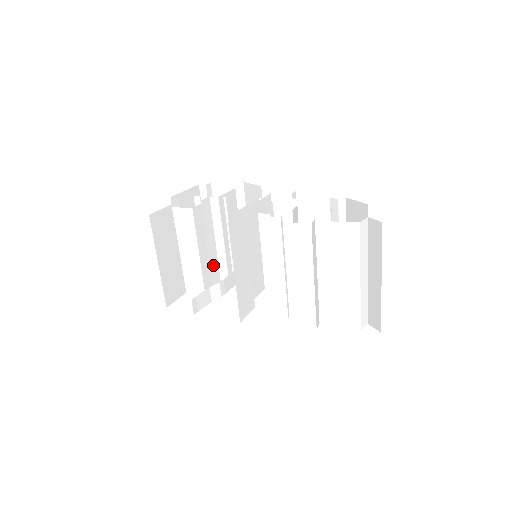
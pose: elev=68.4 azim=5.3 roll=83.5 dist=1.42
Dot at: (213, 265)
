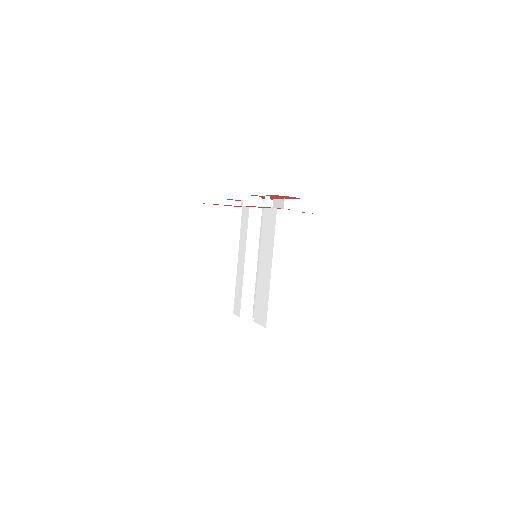
Dot at: occluded
